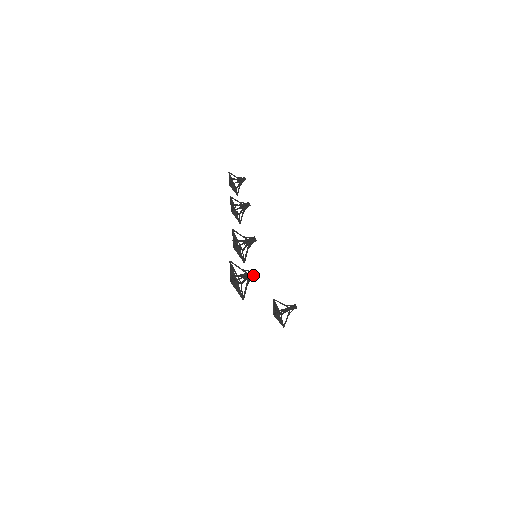
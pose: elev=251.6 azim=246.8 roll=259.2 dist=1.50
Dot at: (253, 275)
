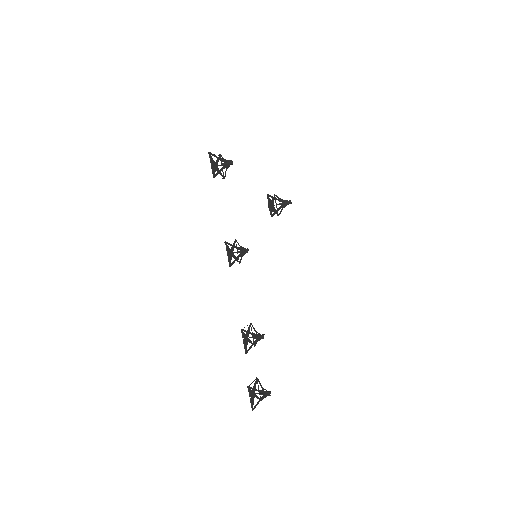
Dot at: (268, 395)
